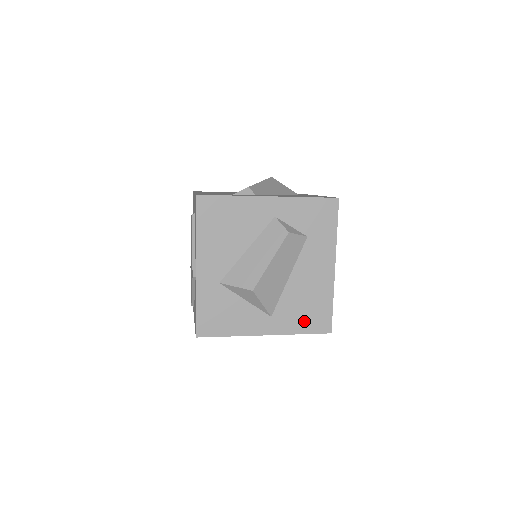
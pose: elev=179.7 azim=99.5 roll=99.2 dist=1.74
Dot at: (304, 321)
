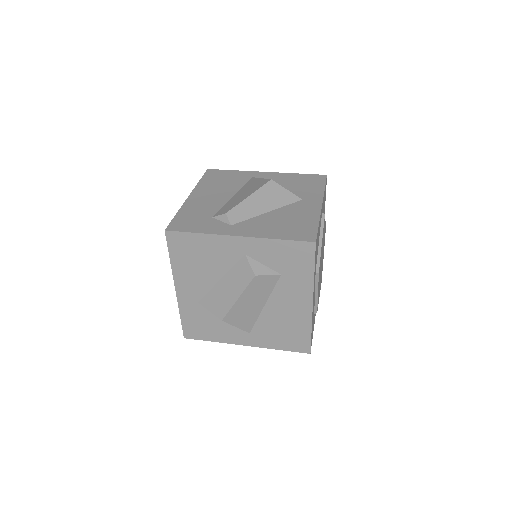
Dot at: (282, 341)
